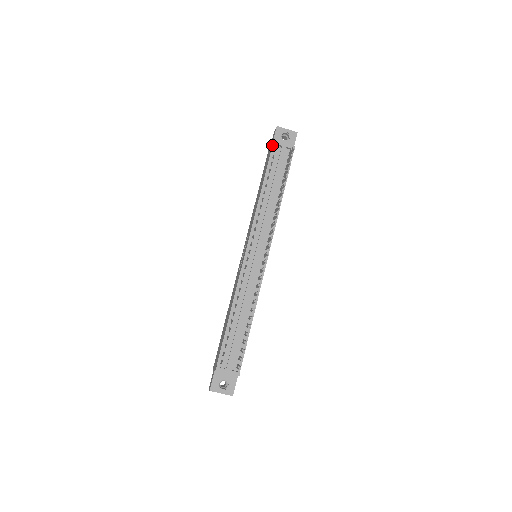
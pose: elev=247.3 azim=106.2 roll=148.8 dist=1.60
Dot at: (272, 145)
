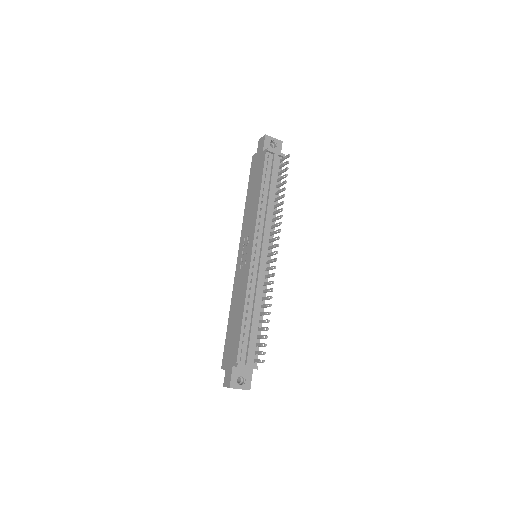
Dot at: (265, 152)
